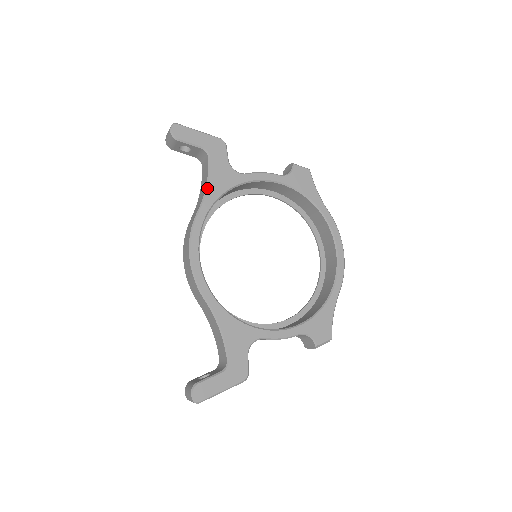
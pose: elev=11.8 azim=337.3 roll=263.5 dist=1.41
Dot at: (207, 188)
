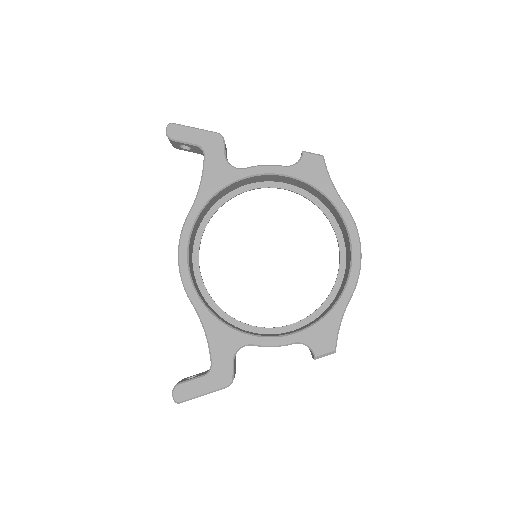
Dot at: (200, 188)
